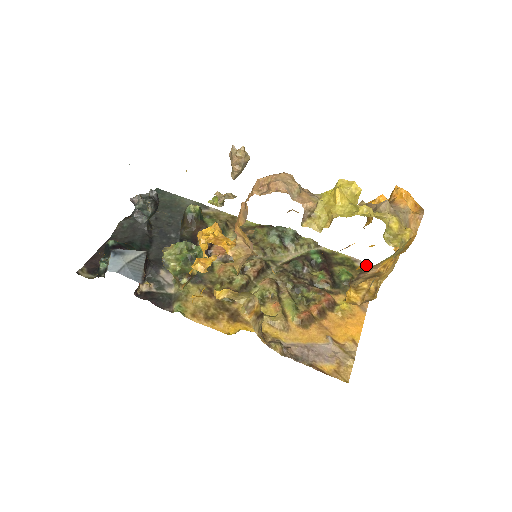
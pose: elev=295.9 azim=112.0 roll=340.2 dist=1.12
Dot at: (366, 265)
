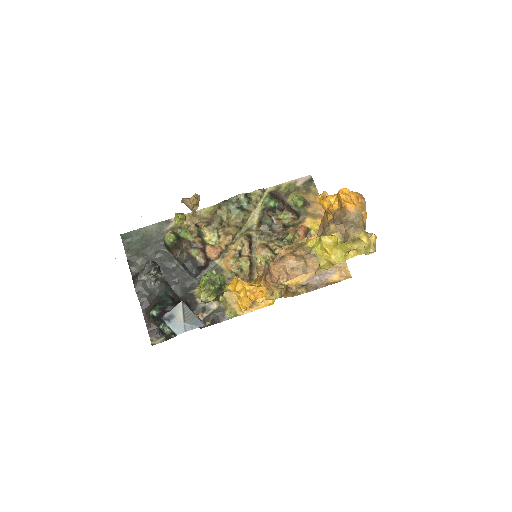
Dot at: (304, 180)
